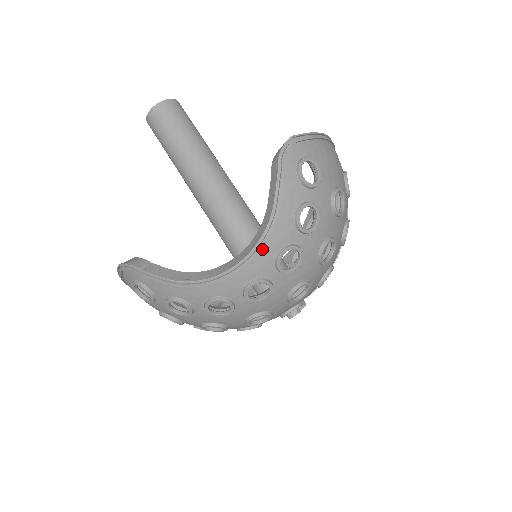
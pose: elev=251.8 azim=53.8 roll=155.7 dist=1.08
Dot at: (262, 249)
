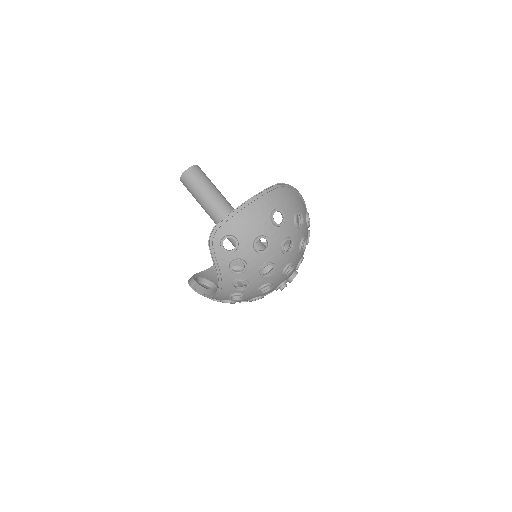
Dot at: (222, 286)
